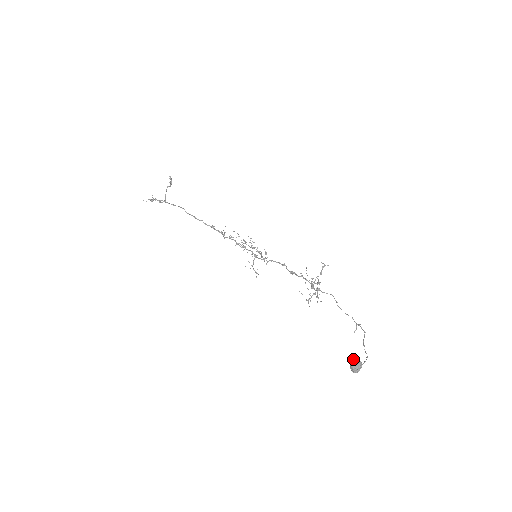
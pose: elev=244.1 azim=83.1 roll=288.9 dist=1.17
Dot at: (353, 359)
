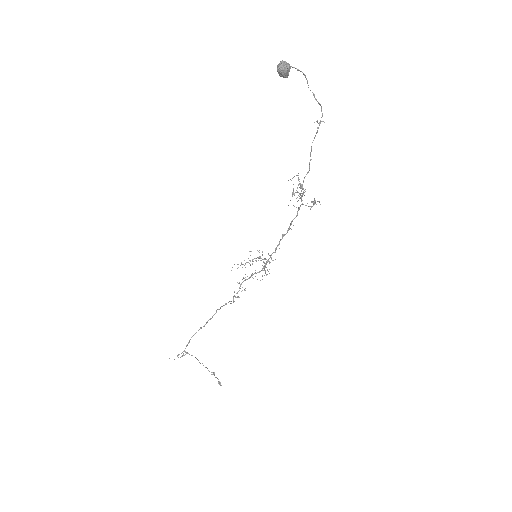
Dot at: (281, 74)
